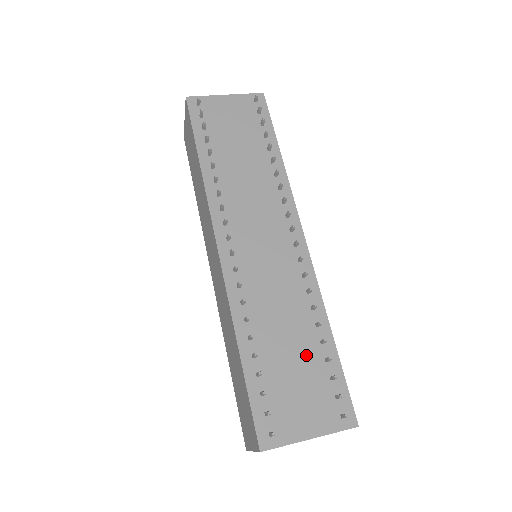
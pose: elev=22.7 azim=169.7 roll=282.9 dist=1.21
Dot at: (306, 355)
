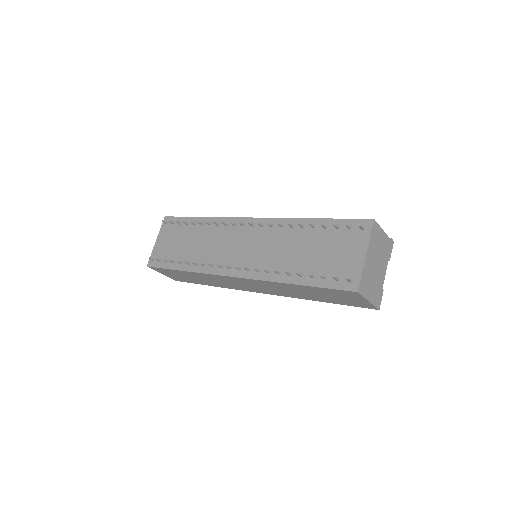
Dot at: (316, 241)
